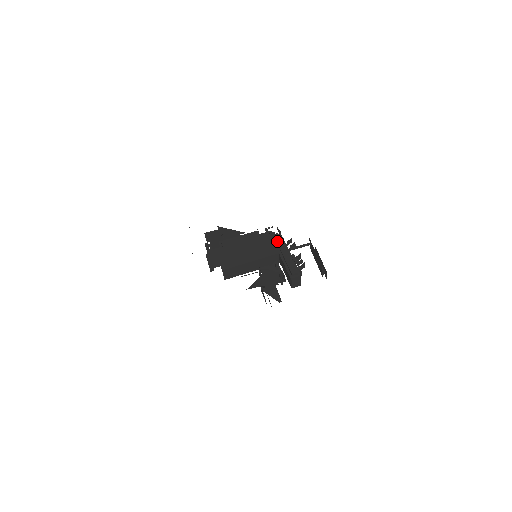
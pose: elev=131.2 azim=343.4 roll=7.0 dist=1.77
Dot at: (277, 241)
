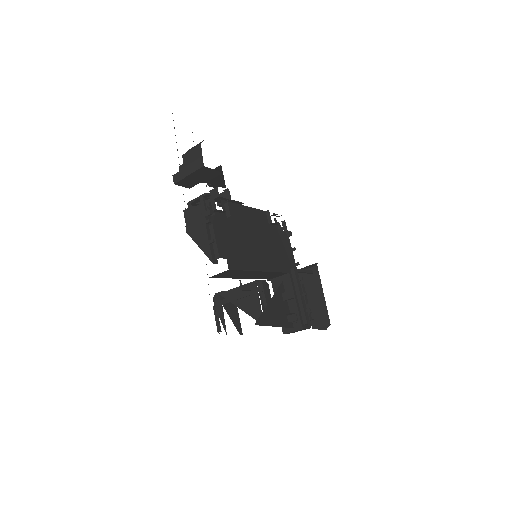
Dot at: (287, 248)
